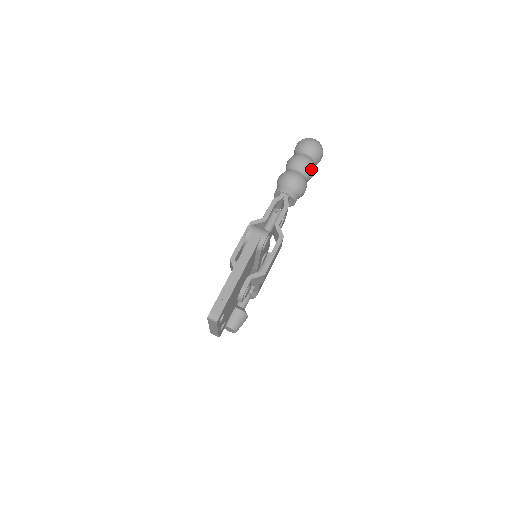
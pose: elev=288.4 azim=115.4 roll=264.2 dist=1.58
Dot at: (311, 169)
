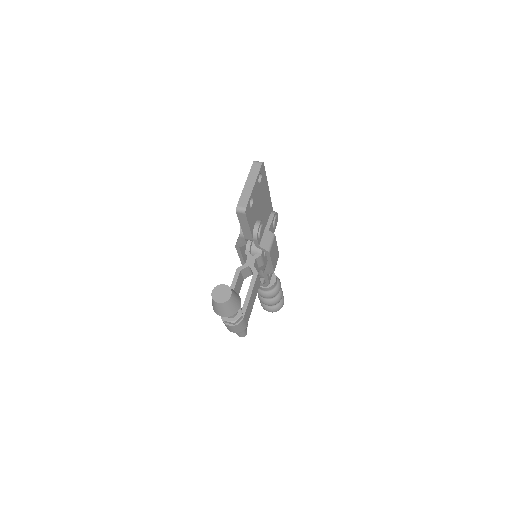
Dot at: occluded
